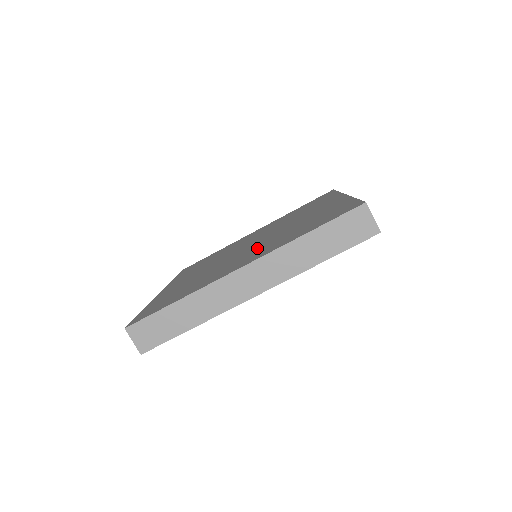
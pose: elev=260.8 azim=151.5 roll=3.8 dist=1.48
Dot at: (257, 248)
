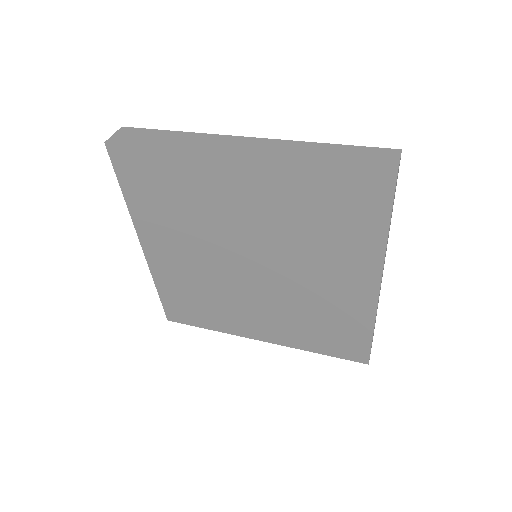
Dot at: occluded
